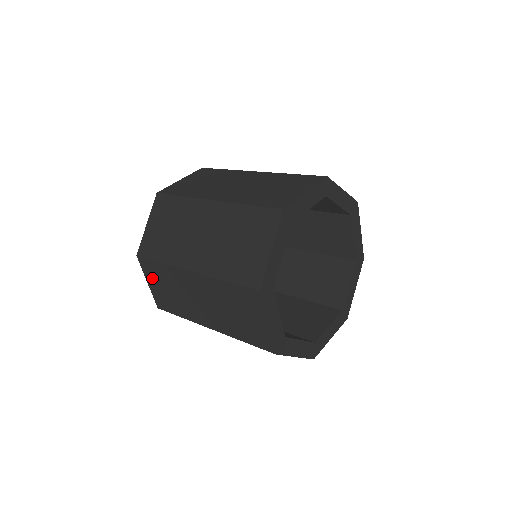
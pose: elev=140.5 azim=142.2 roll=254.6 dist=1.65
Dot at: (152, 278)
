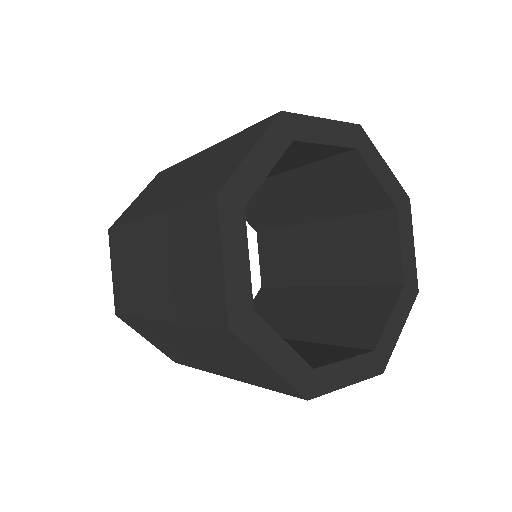
Dot at: occluded
